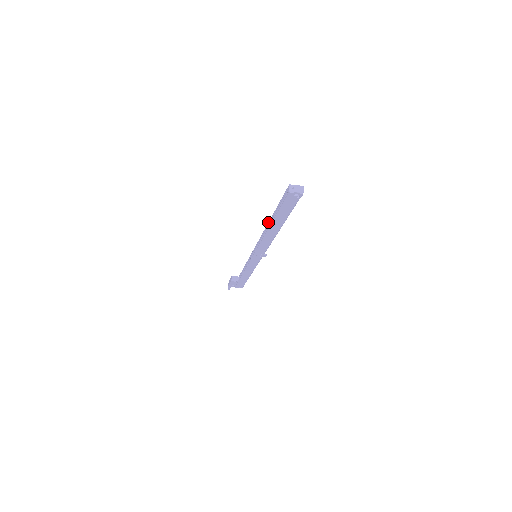
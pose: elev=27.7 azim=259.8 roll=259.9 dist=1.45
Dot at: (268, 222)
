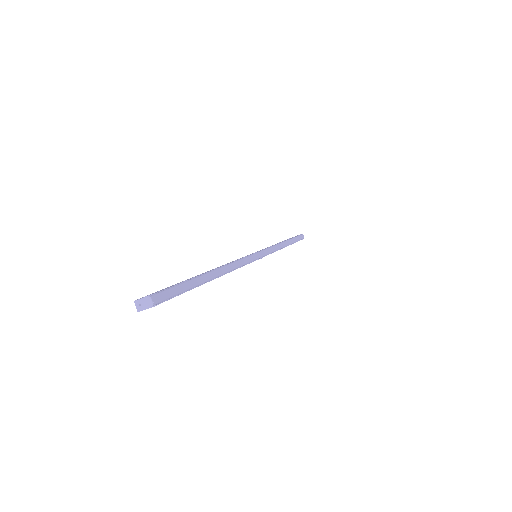
Dot at: occluded
